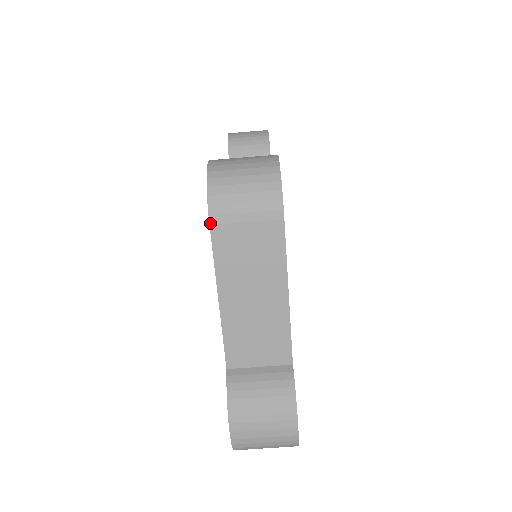
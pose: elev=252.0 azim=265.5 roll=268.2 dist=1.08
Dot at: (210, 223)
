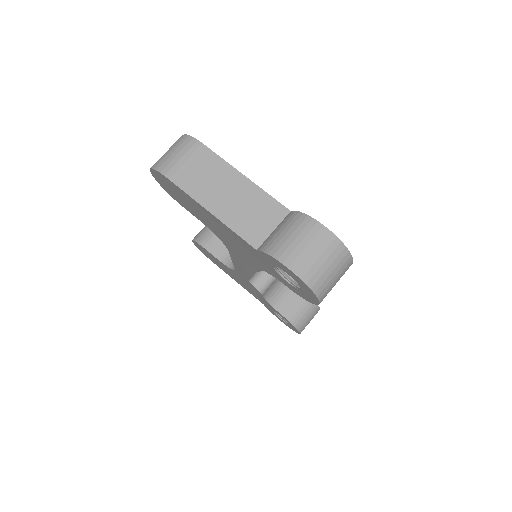
Dot at: (168, 178)
